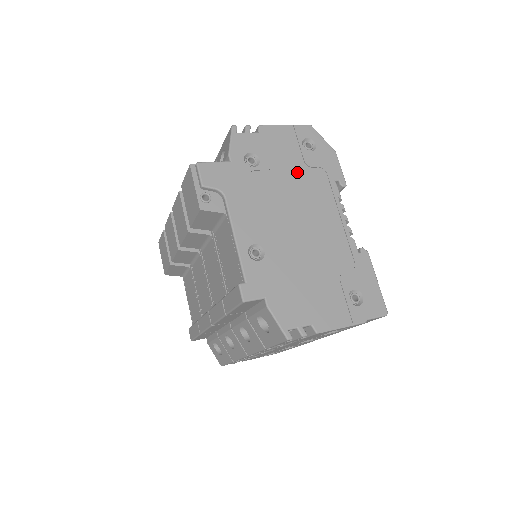
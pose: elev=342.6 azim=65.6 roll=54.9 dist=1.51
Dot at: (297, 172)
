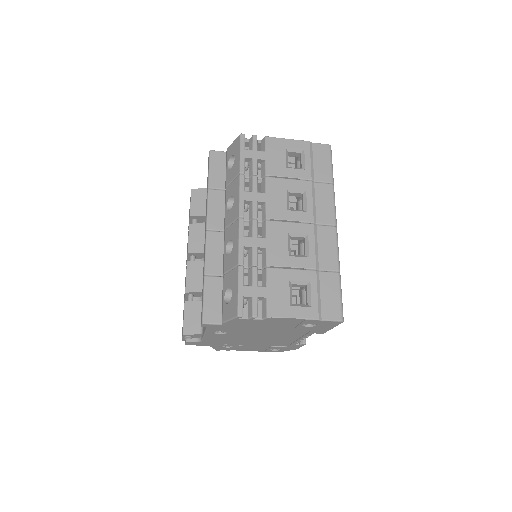
Dot at: occluded
